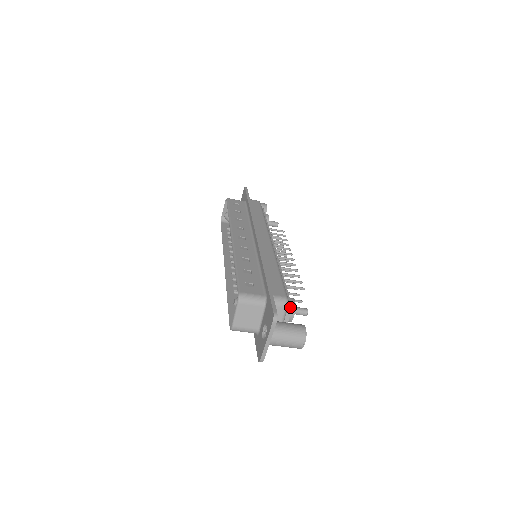
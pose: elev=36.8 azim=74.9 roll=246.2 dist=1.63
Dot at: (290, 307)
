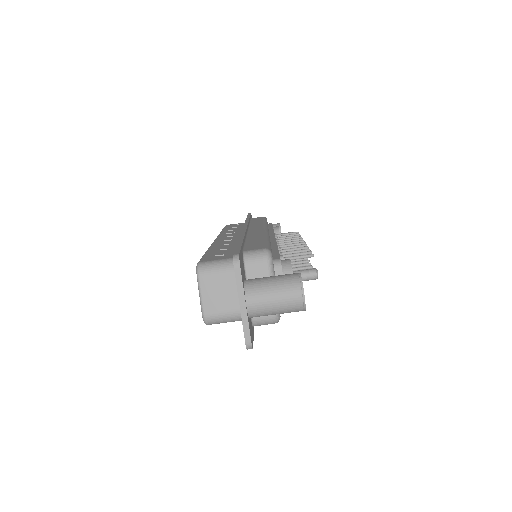
Dot at: (279, 263)
